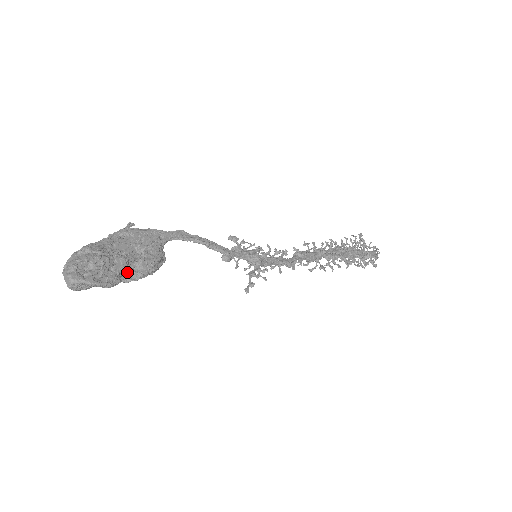
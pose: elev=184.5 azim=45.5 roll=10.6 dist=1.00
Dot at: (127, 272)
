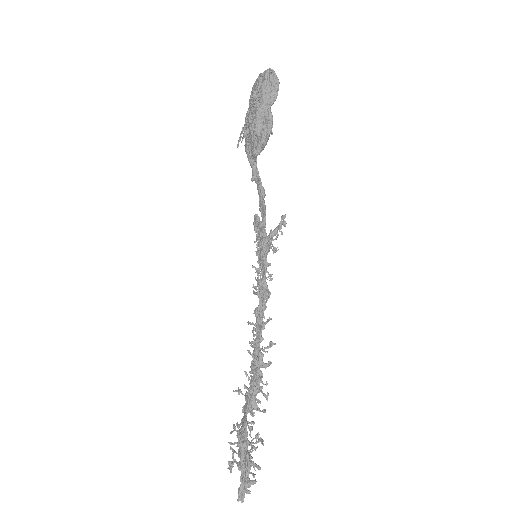
Dot at: (267, 115)
